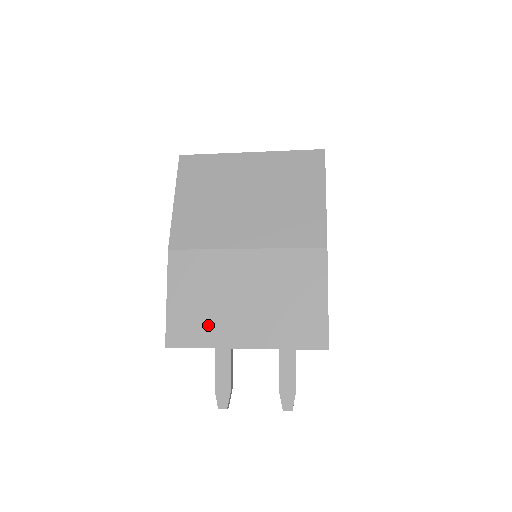
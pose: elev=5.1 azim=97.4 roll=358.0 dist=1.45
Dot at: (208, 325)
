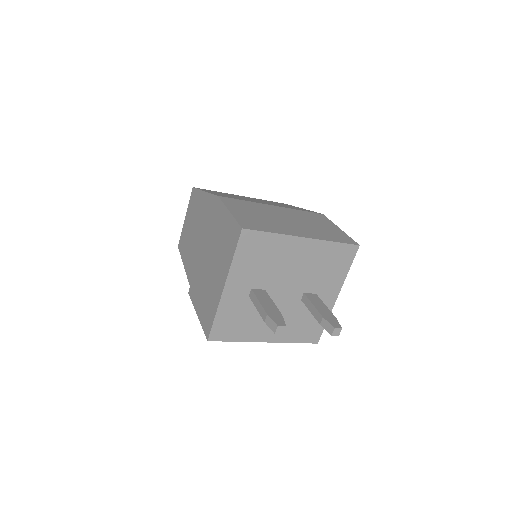
Dot at: (270, 225)
